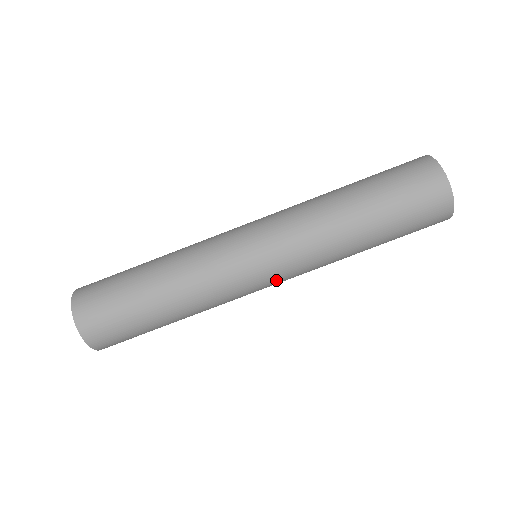
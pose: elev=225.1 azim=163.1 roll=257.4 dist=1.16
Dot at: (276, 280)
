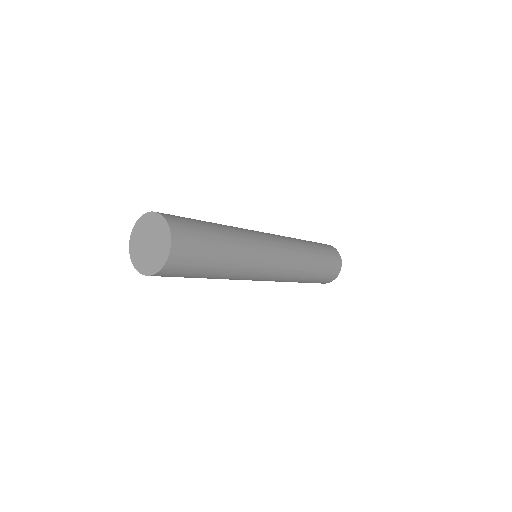
Dot at: (275, 273)
